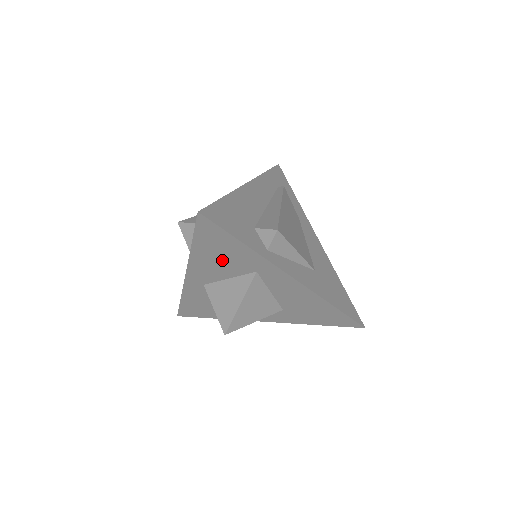
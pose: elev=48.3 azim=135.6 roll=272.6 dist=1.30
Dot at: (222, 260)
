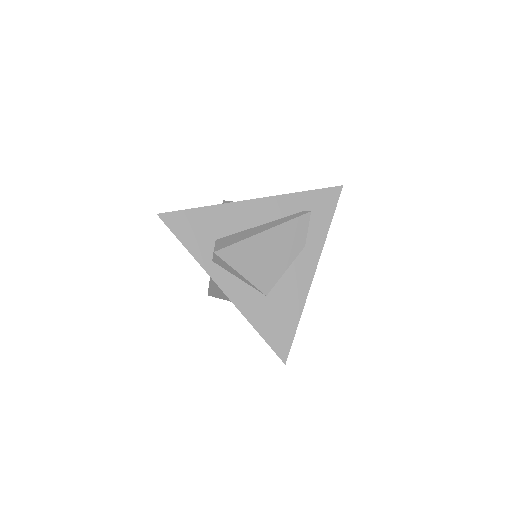
Dot at: occluded
